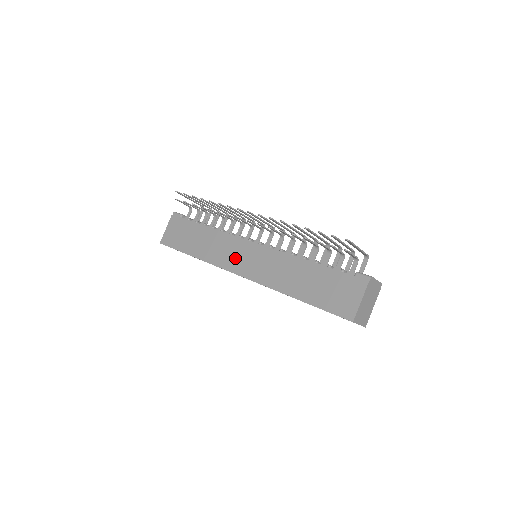
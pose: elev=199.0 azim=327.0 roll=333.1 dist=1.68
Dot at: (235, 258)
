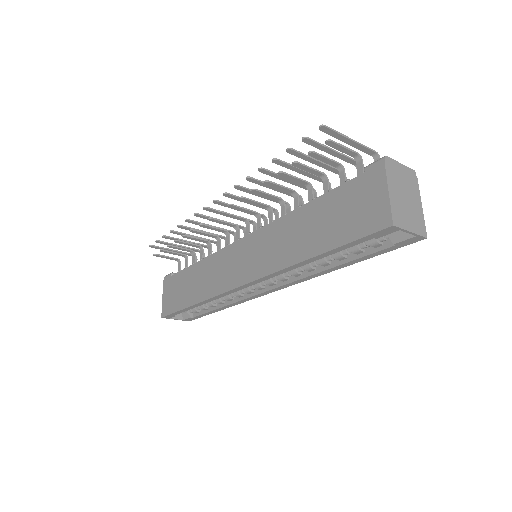
Dot at: (231, 270)
